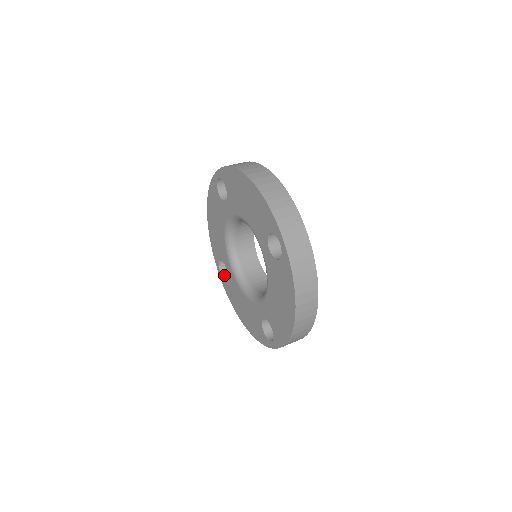
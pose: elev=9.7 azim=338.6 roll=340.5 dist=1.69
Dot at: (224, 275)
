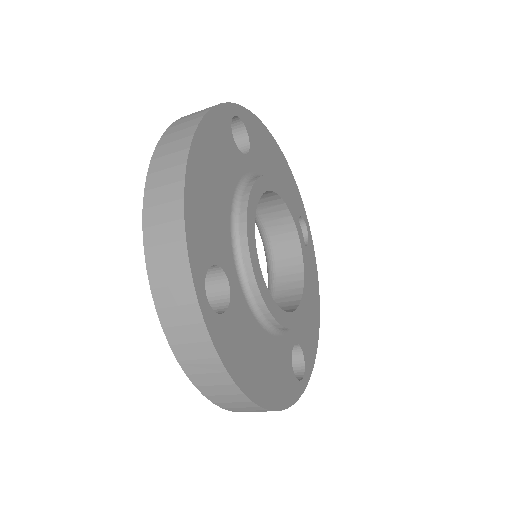
Dot at: occluded
